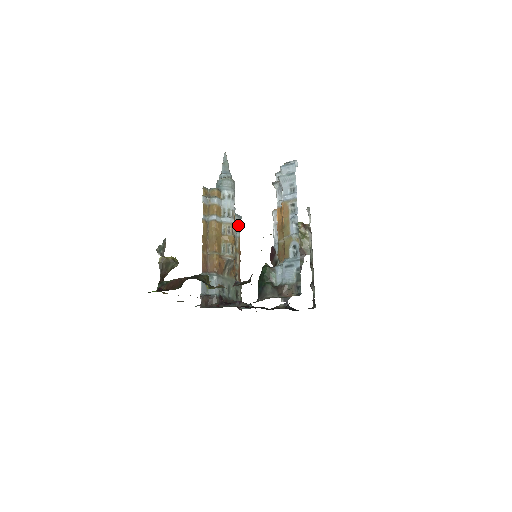
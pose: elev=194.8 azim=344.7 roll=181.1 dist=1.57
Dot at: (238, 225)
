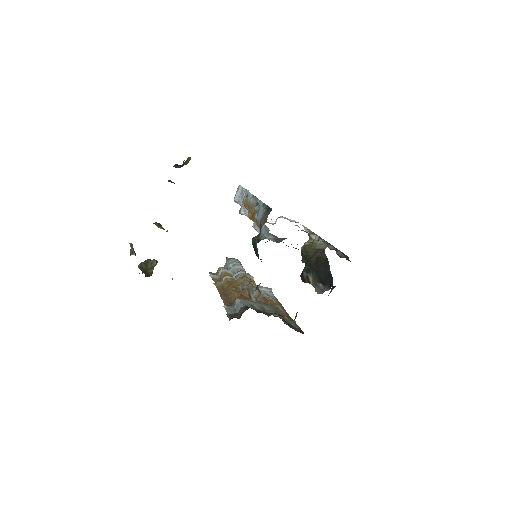
Dot at: (270, 293)
